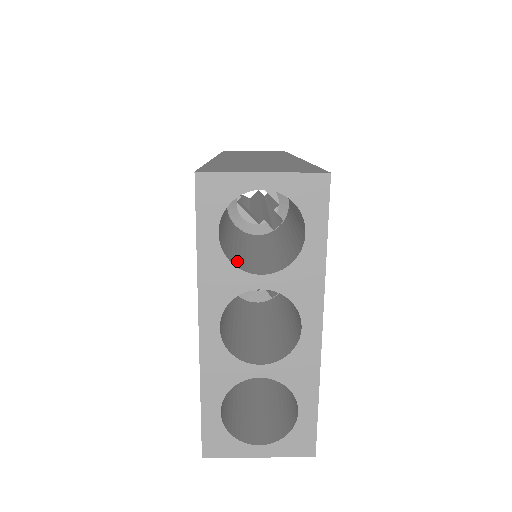
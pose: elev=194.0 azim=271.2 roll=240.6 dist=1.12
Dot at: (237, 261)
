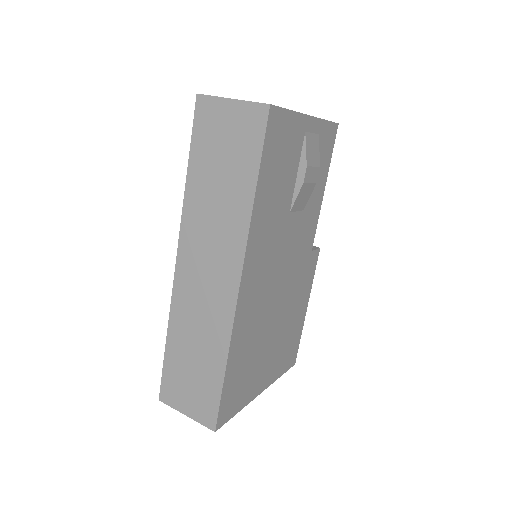
Dot at: occluded
